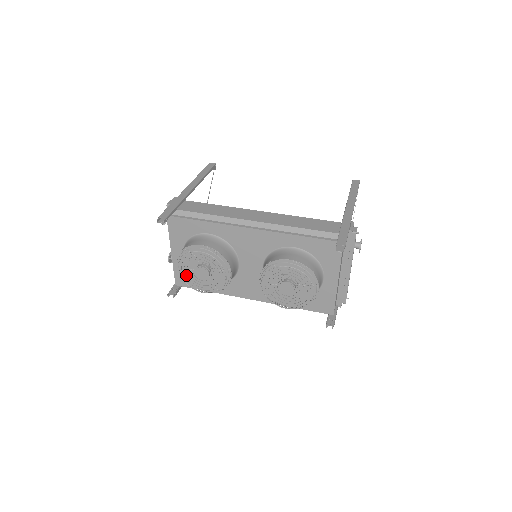
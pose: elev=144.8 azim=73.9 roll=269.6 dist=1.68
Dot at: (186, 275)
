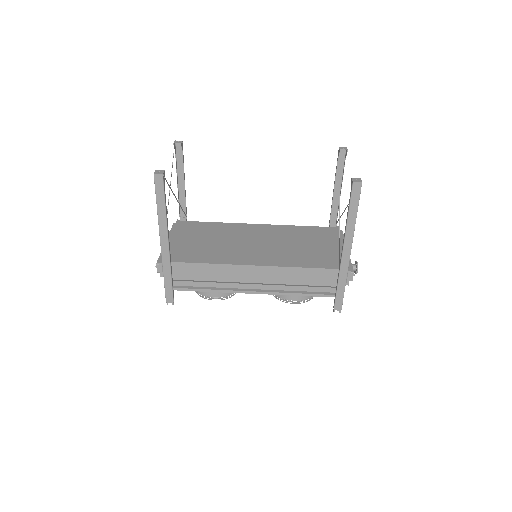
Dot at: occluded
